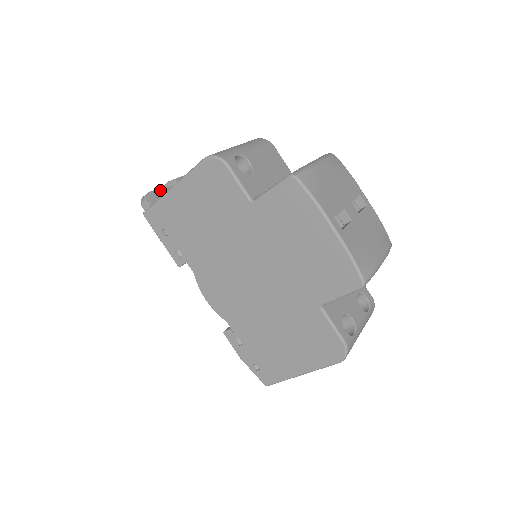
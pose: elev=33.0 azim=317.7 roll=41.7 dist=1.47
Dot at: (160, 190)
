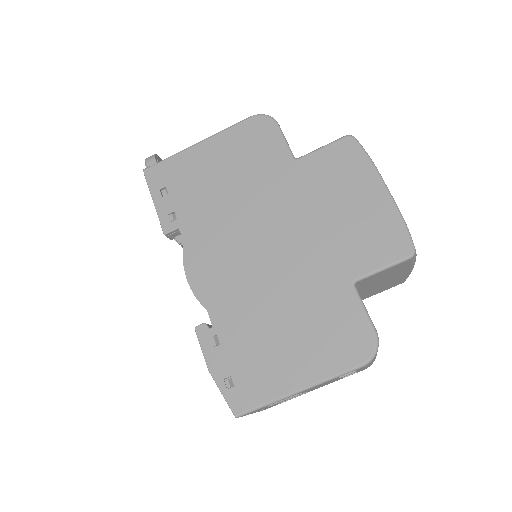
Dot at: occluded
